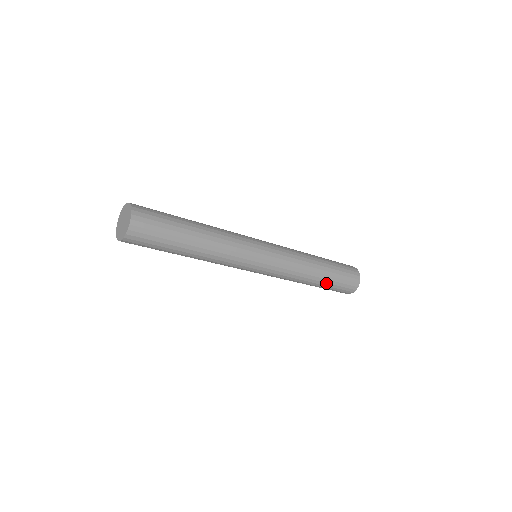
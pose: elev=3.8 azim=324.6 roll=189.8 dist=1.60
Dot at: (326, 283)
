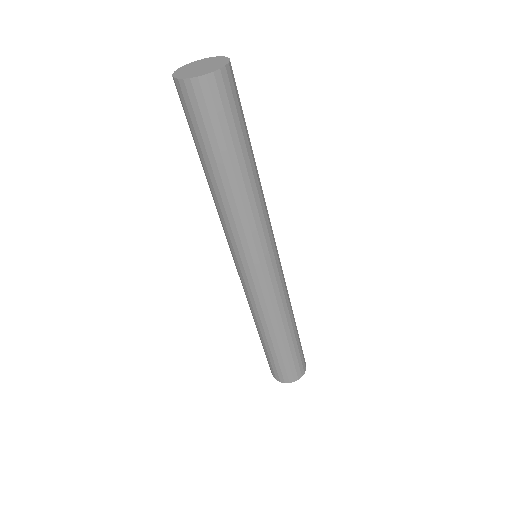
Dot at: (292, 343)
